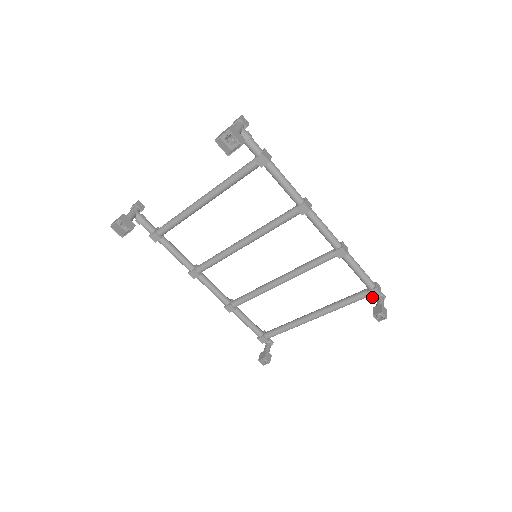
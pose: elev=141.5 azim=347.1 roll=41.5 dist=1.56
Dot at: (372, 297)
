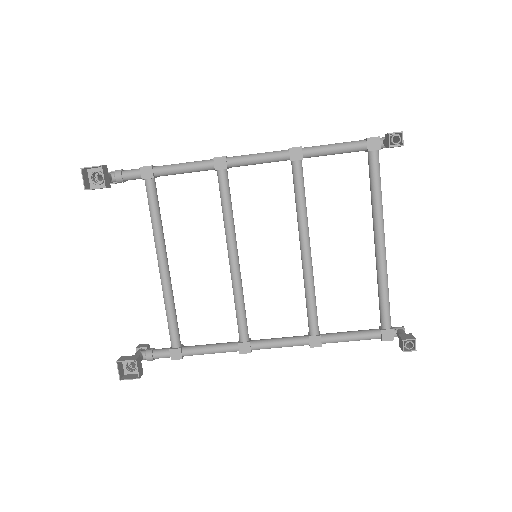
Dot at: occluded
